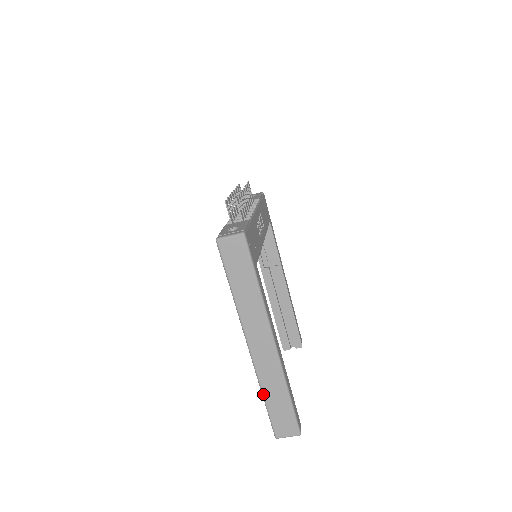
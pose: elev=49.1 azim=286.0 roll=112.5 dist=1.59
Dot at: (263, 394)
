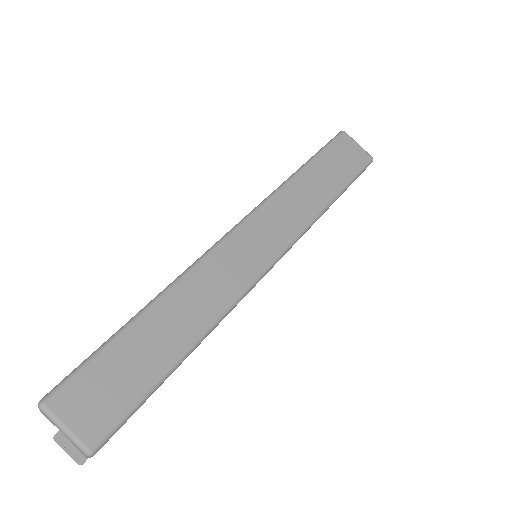
Dot at: (154, 302)
